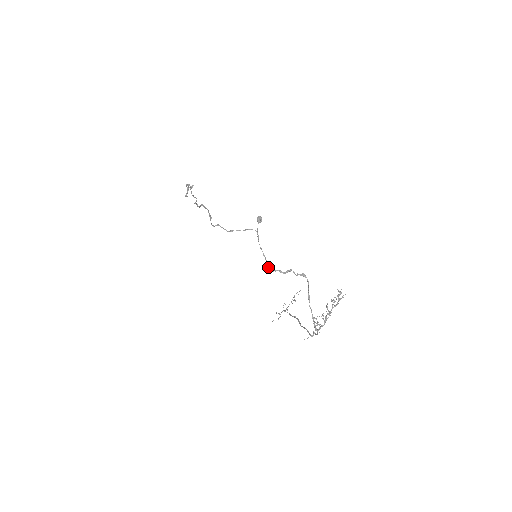
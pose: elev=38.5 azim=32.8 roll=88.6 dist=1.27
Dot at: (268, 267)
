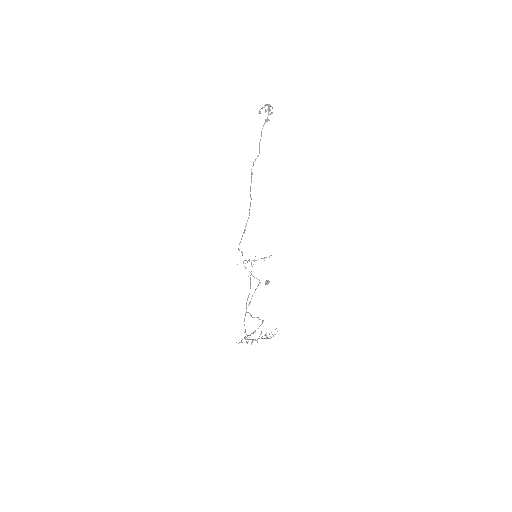
Dot at: occluded
